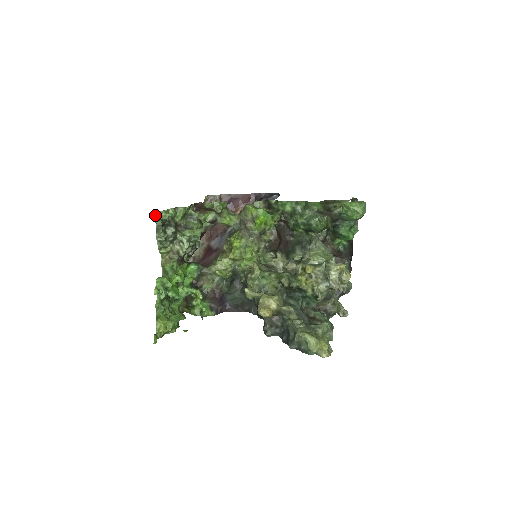
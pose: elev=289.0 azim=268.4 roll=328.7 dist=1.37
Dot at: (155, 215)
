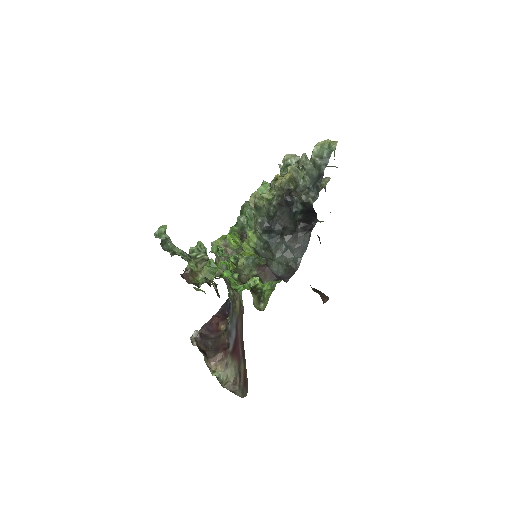
Dot at: (158, 234)
